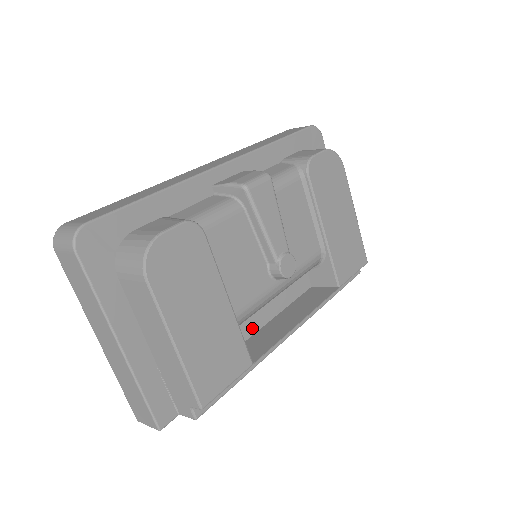
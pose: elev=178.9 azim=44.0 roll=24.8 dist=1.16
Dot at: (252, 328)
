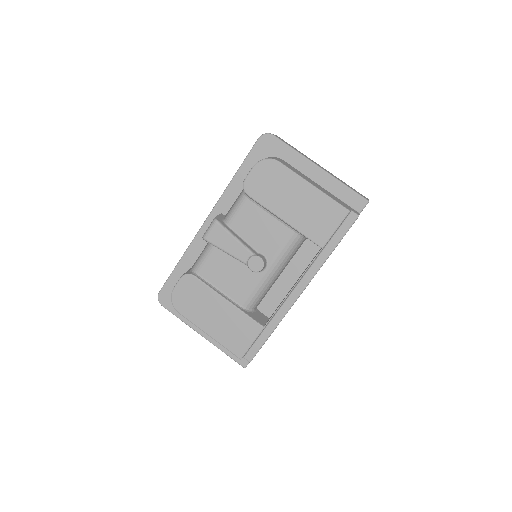
Dot at: (279, 298)
